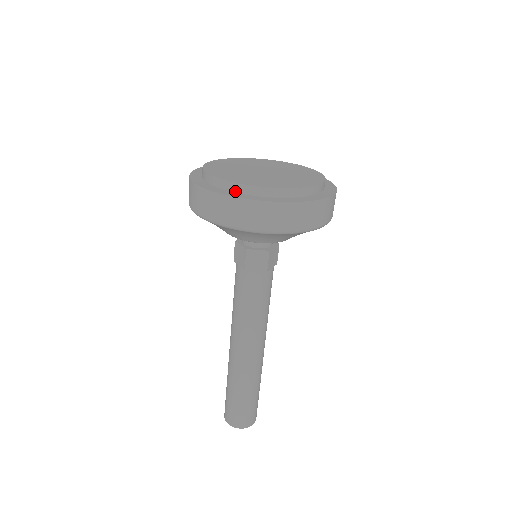
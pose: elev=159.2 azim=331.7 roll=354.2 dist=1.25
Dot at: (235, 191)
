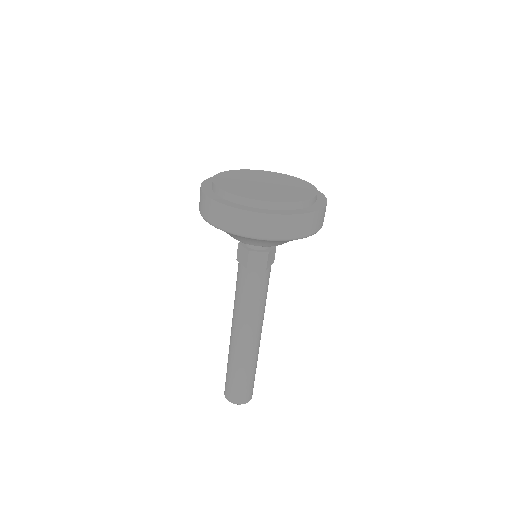
Dot at: occluded
